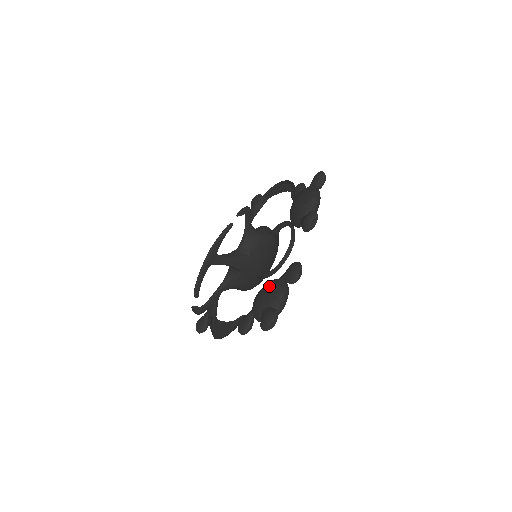
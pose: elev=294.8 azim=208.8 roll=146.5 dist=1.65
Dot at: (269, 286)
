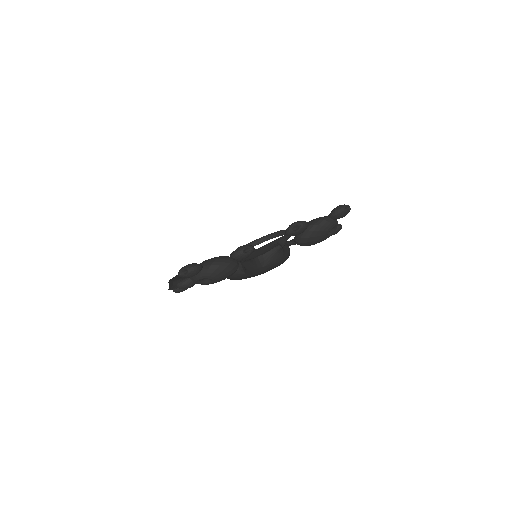
Dot at: occluded
